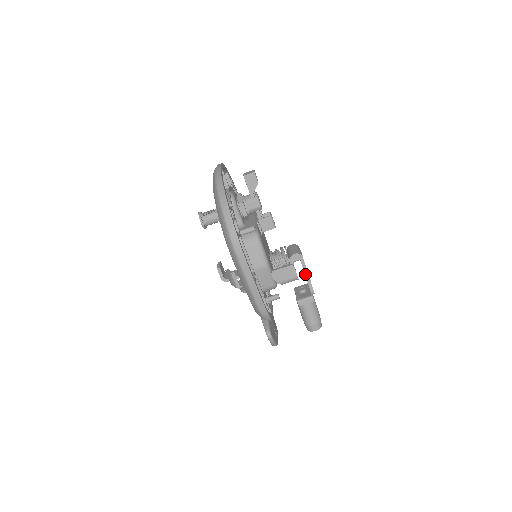
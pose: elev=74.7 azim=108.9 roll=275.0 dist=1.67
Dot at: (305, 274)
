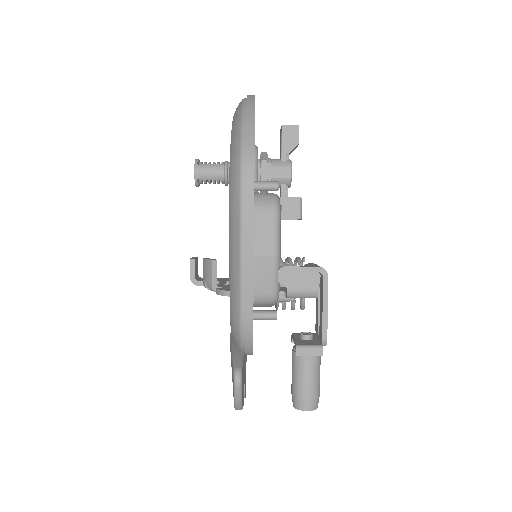
Dot at: (323, 306)
